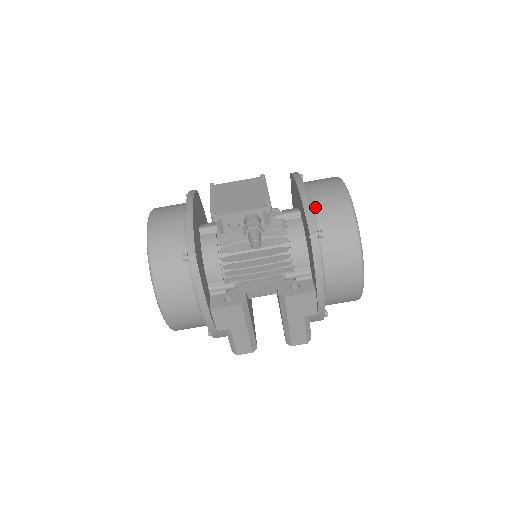
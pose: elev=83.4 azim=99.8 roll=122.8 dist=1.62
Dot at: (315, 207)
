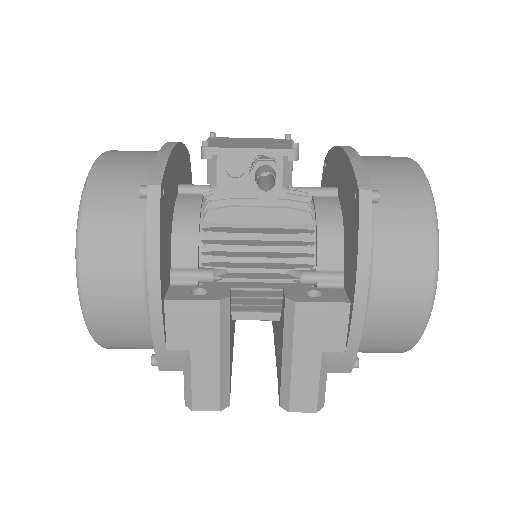
Dot at: (366, 169)
